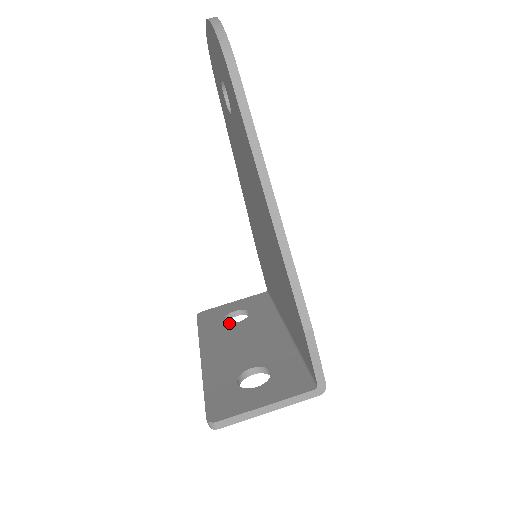
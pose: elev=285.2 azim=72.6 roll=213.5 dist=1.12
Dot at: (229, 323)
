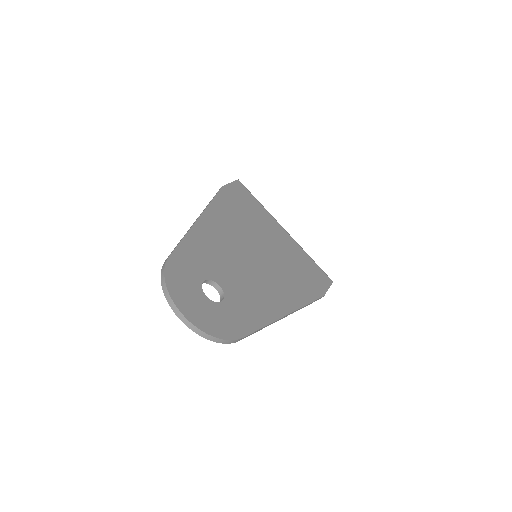
Dot at: occluded
